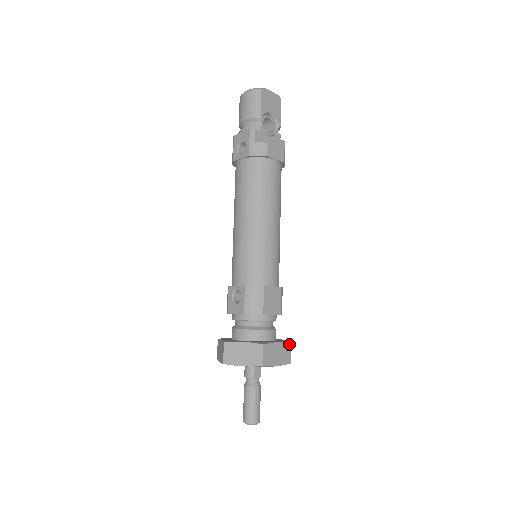
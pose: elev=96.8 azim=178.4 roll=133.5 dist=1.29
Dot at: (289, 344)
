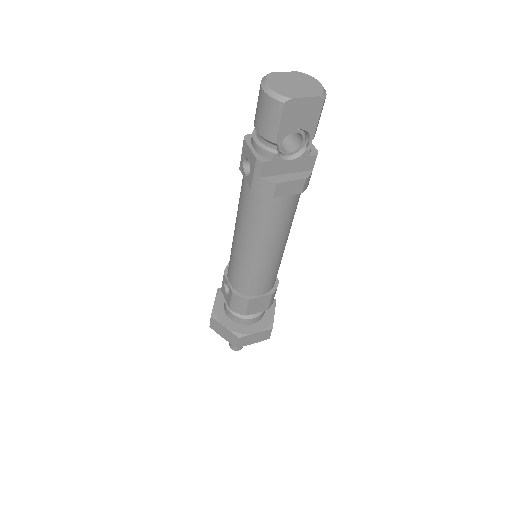
Dot at: (270, 330)
